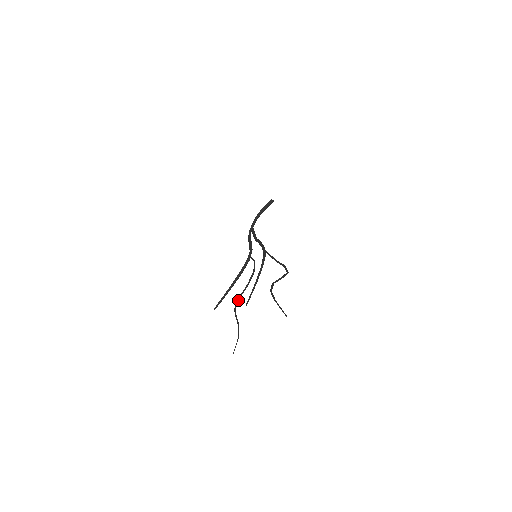
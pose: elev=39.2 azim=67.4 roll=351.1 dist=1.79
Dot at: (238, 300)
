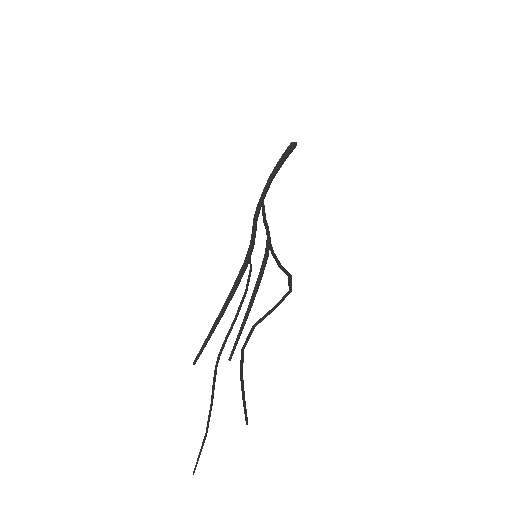
Dot at: (222, 348)
